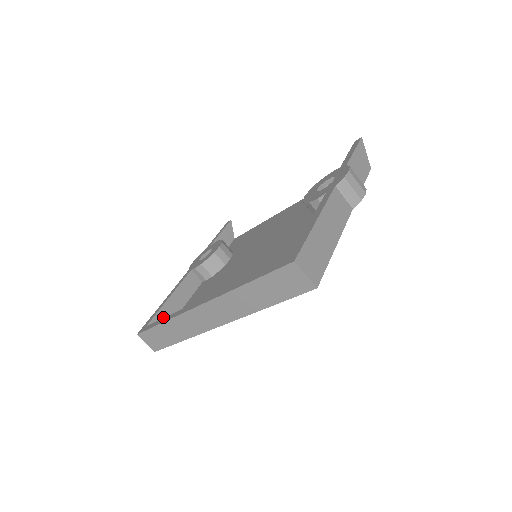
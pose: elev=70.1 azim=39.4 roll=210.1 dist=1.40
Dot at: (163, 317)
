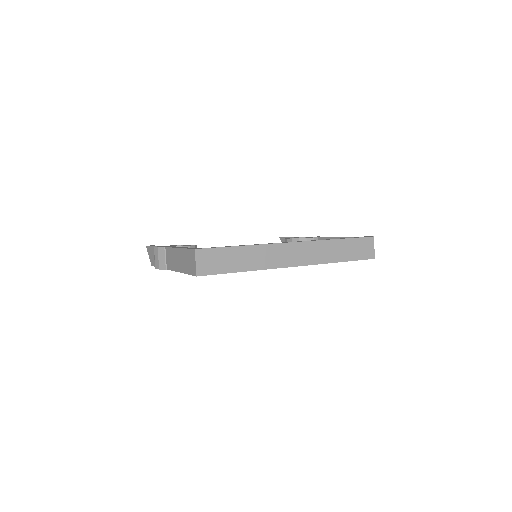
Dot at: occluded
